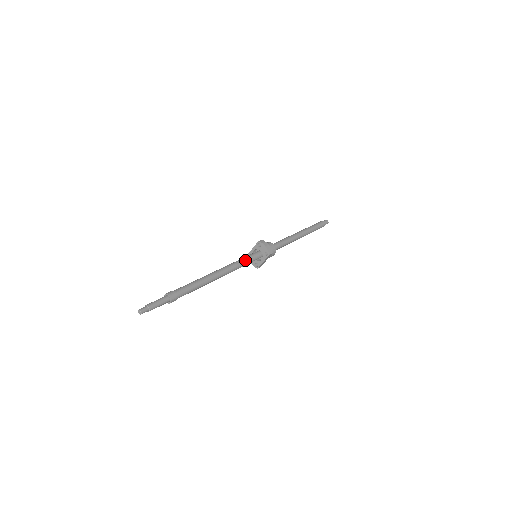
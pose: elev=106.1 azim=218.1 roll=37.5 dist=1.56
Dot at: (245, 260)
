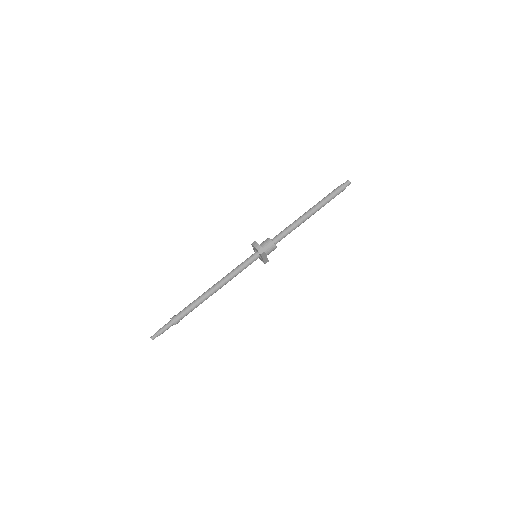
Dot at: (241, 266)
